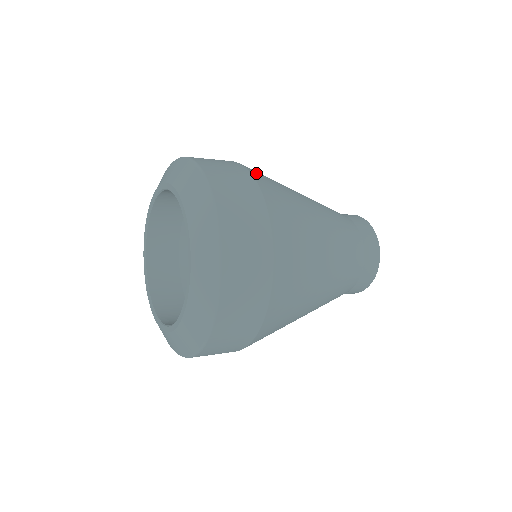
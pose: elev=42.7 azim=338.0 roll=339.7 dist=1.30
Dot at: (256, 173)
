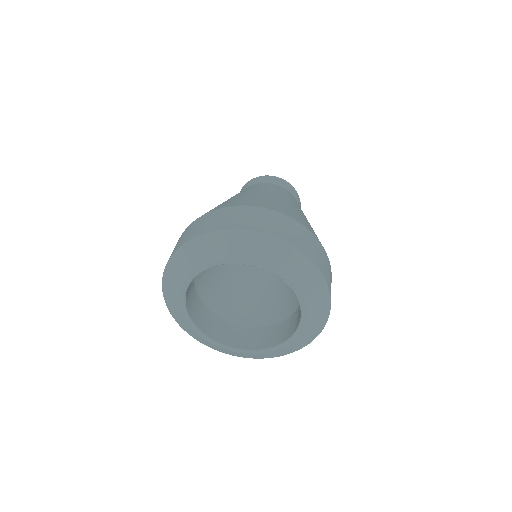
Dot at: occluded
